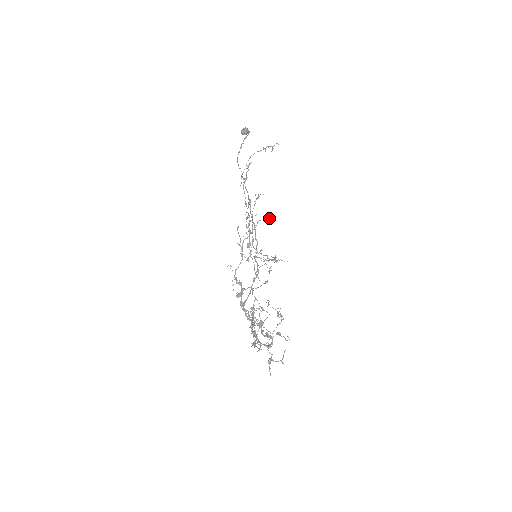
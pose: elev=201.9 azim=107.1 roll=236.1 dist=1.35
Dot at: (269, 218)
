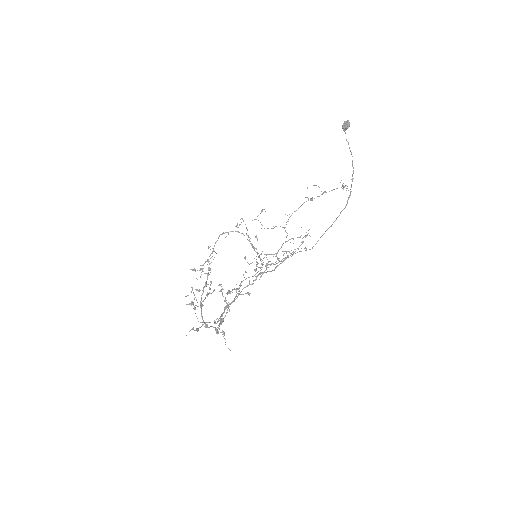
Dot at: (294, 252)
